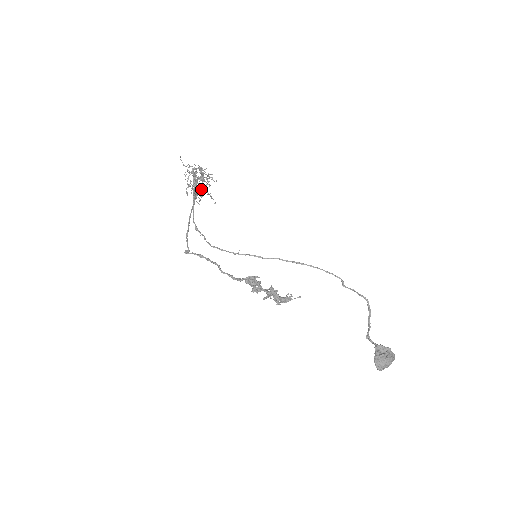
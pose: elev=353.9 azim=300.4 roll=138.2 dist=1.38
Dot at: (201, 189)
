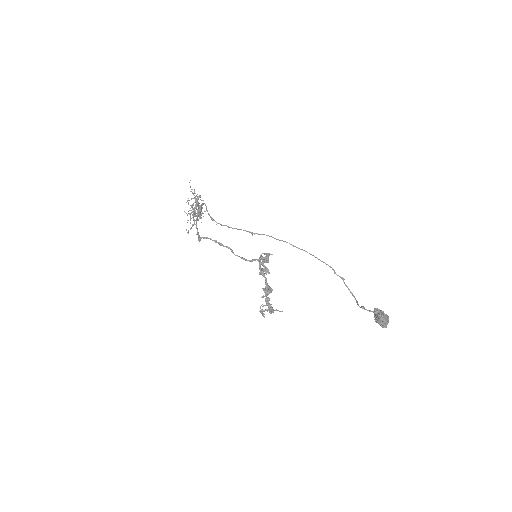
Dot at: occluded
